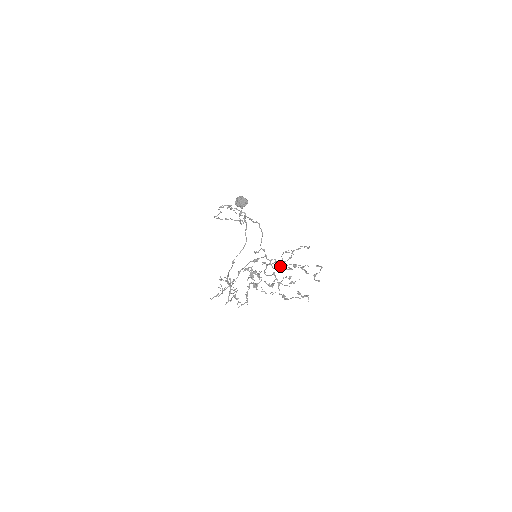
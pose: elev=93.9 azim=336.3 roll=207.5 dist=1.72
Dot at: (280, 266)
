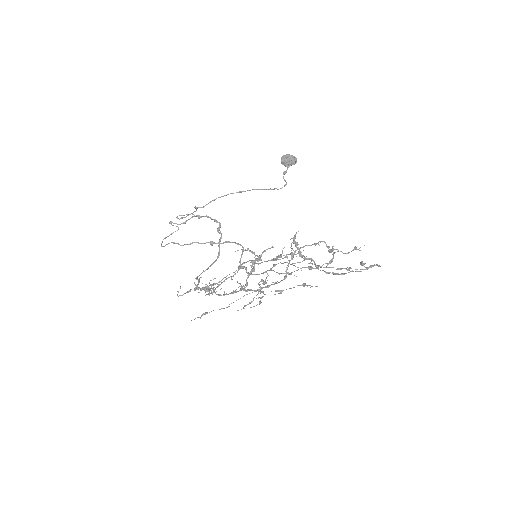
Dot at: (260, 293)
